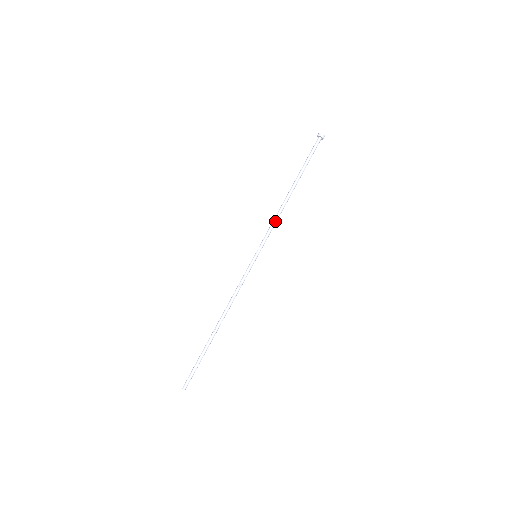
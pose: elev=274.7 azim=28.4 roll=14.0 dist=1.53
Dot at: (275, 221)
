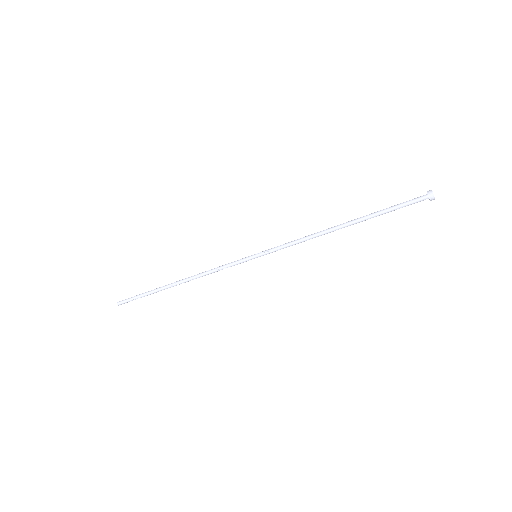
Dot at: (300, 241)
